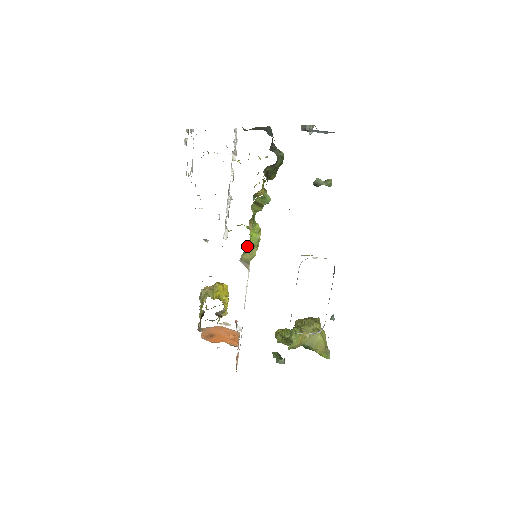
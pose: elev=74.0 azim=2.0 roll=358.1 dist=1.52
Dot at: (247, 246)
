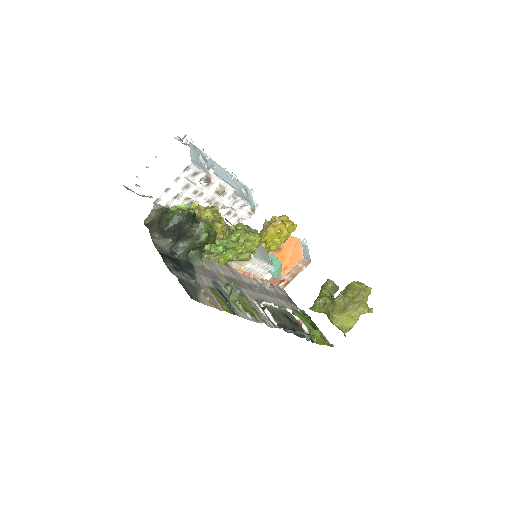
Dot at: occluded
